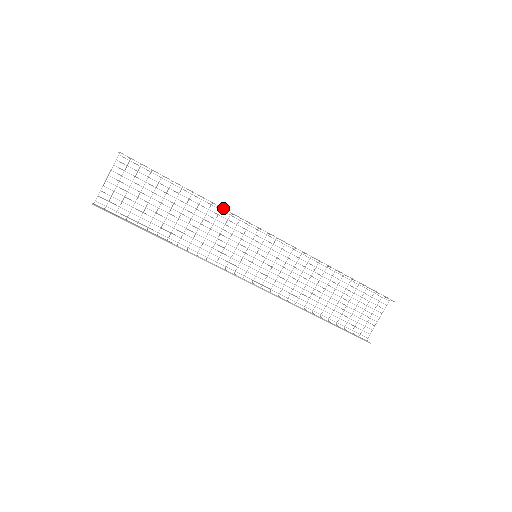
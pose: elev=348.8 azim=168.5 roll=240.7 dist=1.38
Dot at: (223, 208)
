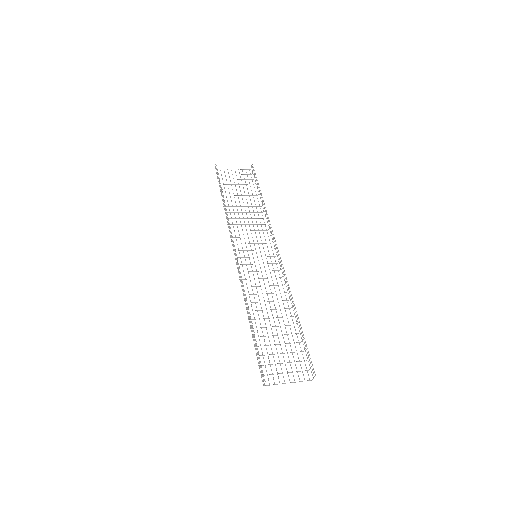
Dot at: occluded
